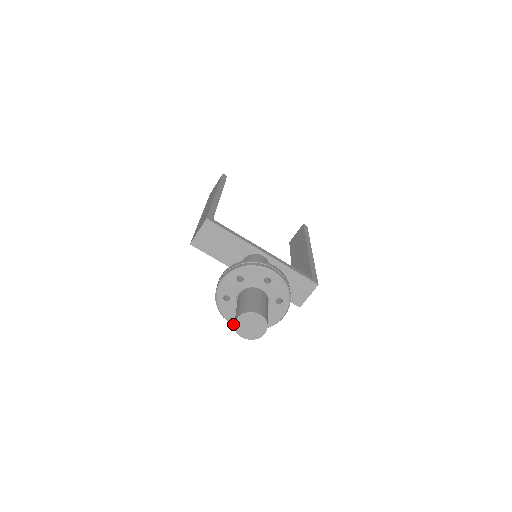
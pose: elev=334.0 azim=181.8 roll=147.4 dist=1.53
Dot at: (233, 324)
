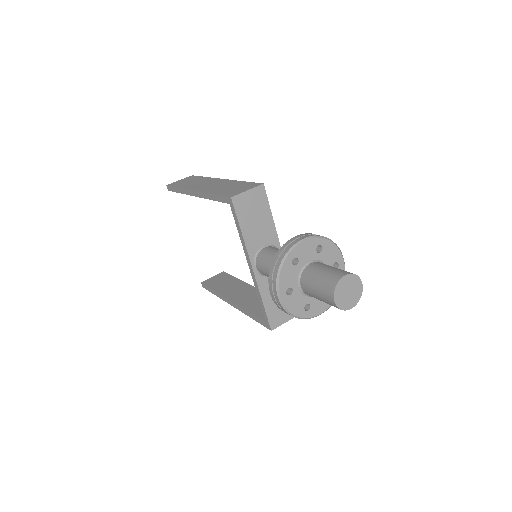
Dot at: (280, 295)
